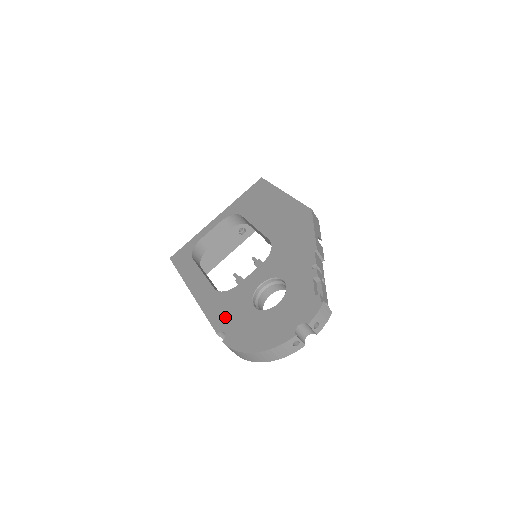
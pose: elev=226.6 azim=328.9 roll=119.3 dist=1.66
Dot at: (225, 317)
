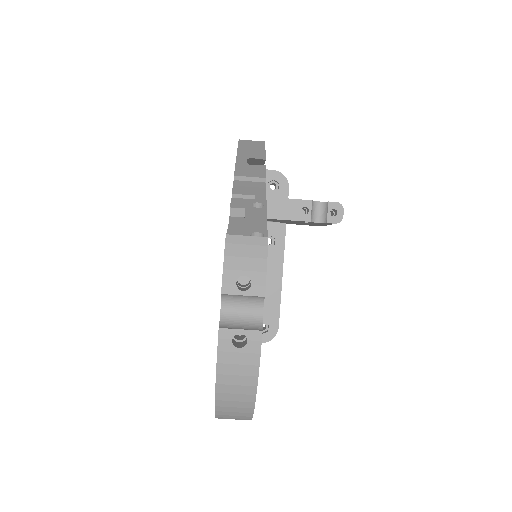
Dot at: occluded
